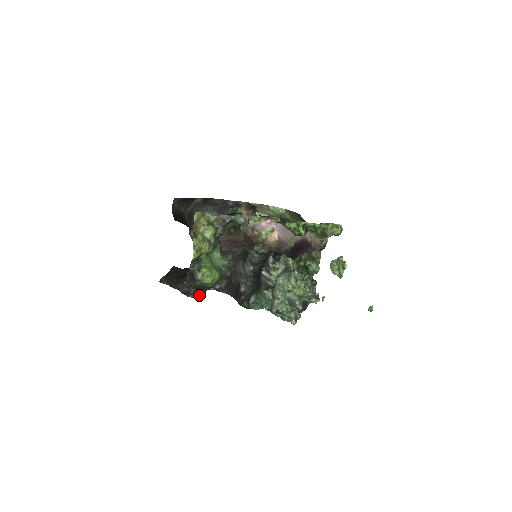
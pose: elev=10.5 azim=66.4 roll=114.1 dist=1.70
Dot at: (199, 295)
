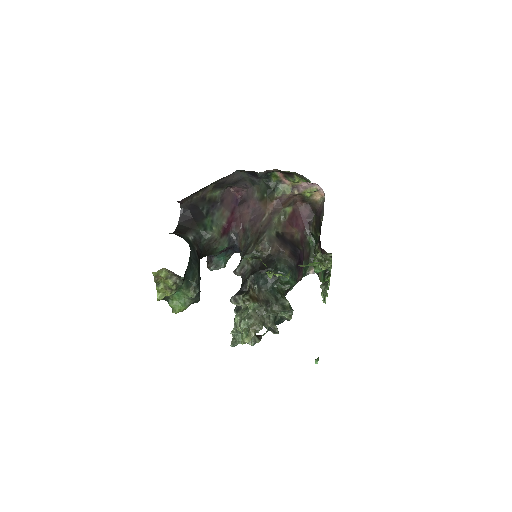
Dot at: (217, 268)
